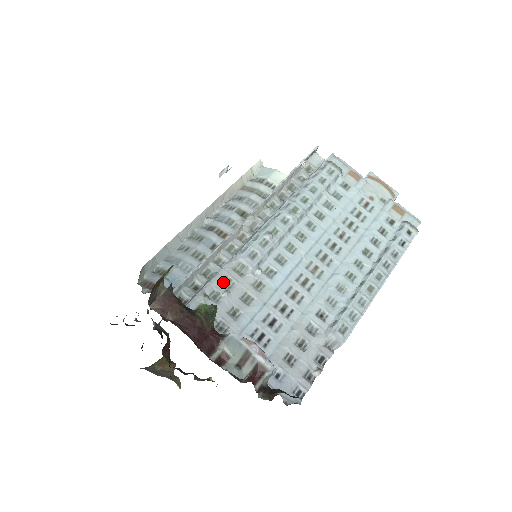
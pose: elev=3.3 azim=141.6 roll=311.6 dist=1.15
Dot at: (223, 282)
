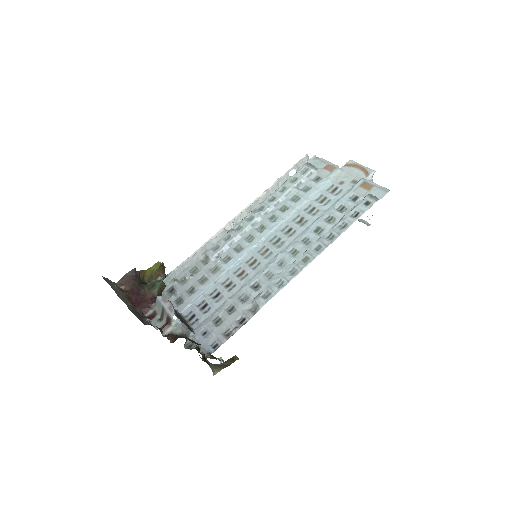
Dot at: (192, 270)
